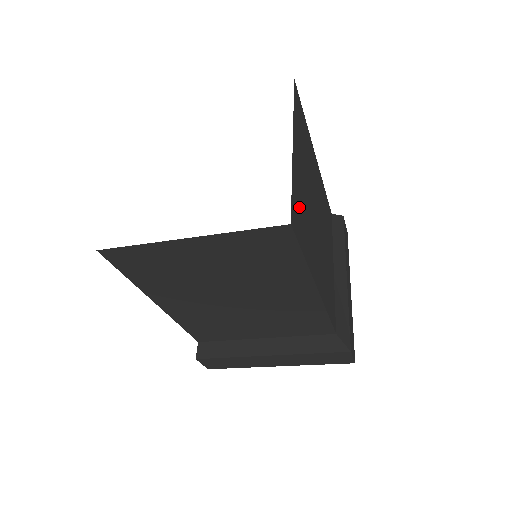
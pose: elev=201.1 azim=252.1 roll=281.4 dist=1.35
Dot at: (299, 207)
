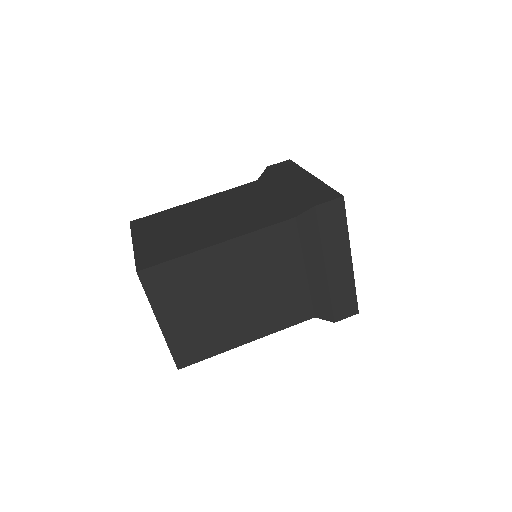
Dot at: (188, 344)
